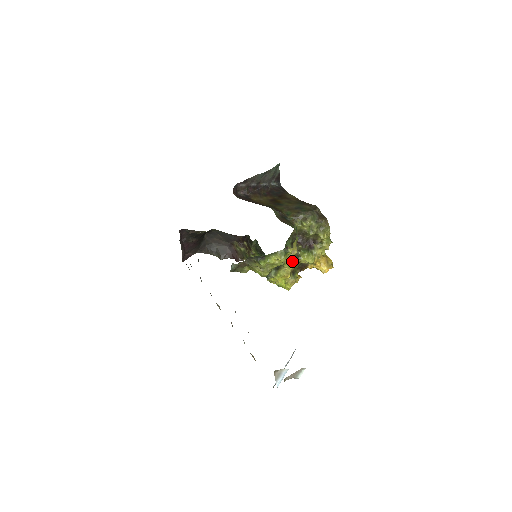
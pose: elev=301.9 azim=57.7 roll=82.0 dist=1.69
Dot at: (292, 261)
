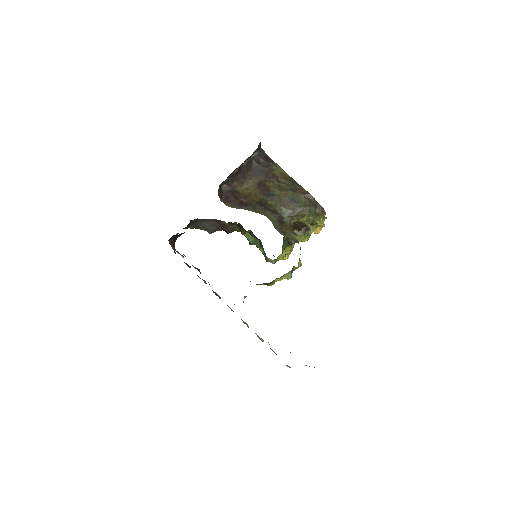
Dot at: (290, 246)
